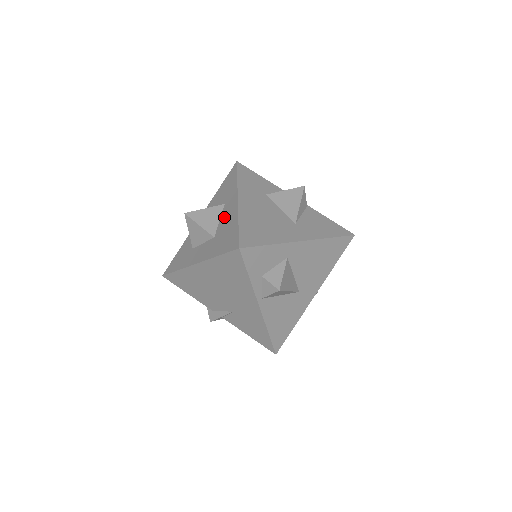
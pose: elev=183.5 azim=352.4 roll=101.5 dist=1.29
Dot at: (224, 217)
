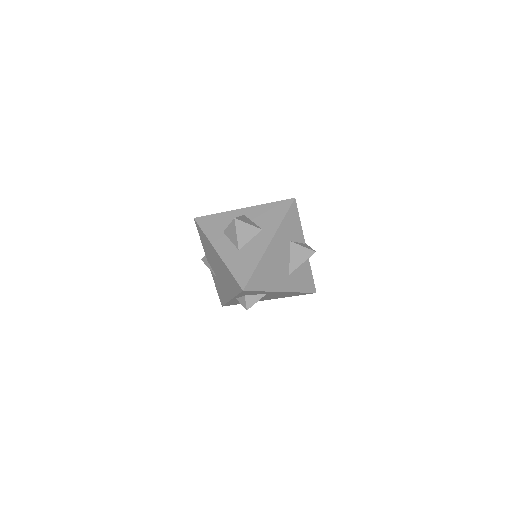
Dot at: (254, 243)
